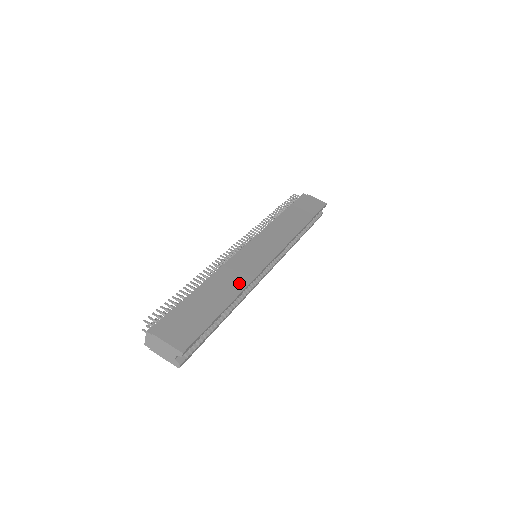
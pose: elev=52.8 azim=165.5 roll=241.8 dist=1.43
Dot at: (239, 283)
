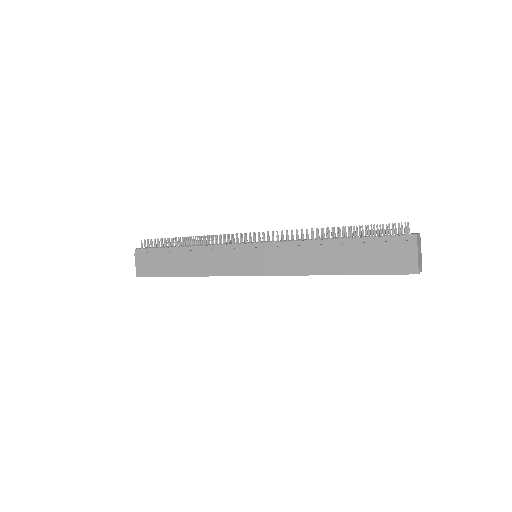
Dot at: (203, 269)
